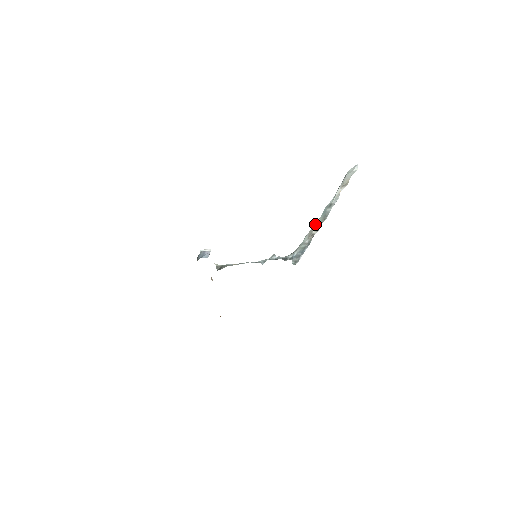
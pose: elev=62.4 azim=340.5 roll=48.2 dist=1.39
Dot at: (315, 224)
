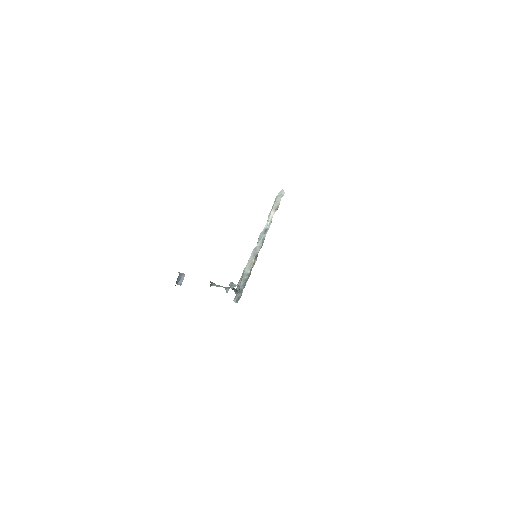
Dot at: (253, 253)
